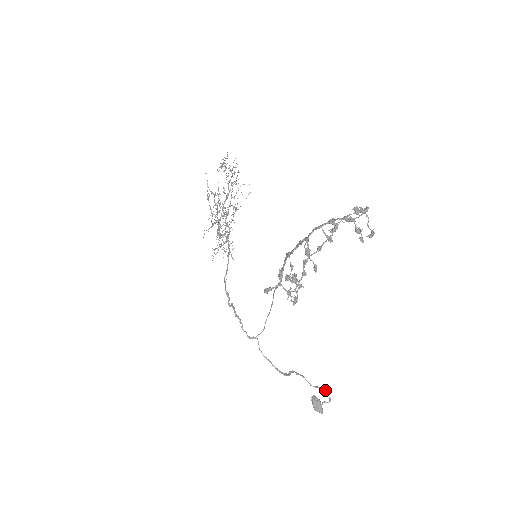
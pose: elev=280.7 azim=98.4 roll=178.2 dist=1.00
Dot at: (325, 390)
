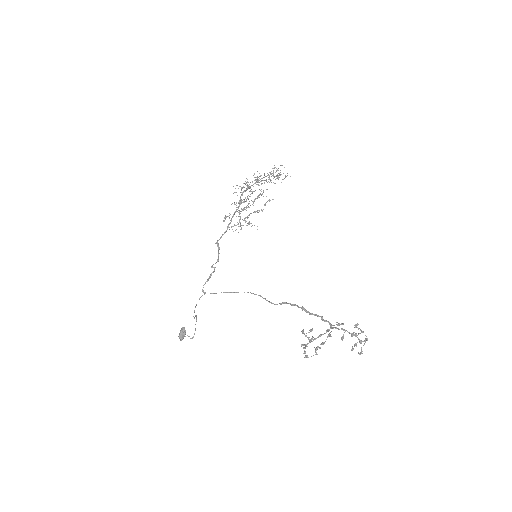
Dot at: occluded
